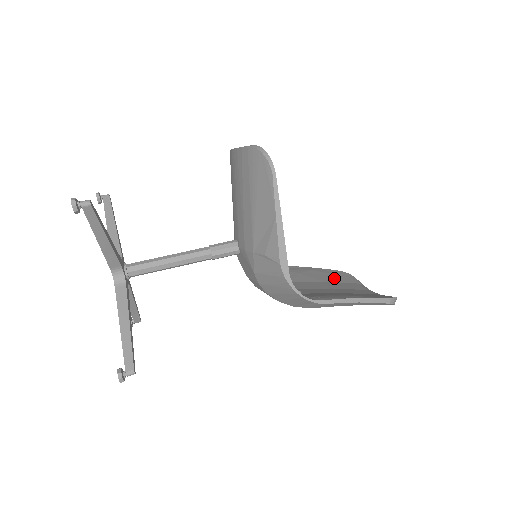
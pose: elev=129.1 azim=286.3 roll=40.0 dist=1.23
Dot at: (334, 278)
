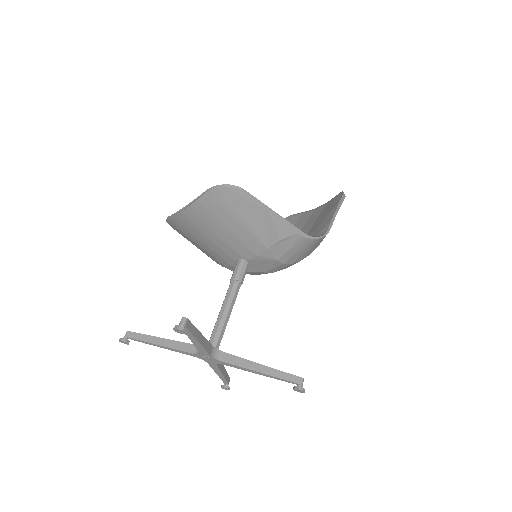
Dot at: occluded
